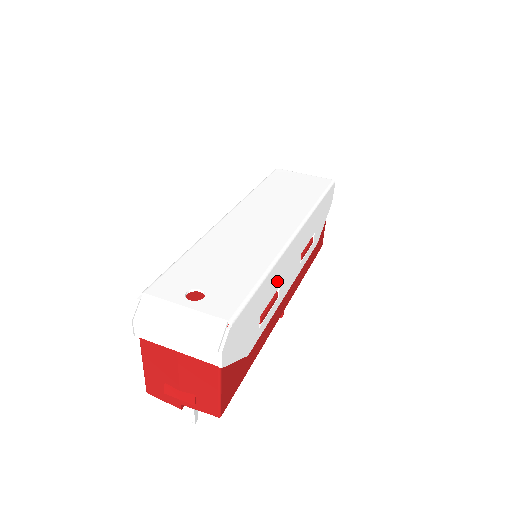
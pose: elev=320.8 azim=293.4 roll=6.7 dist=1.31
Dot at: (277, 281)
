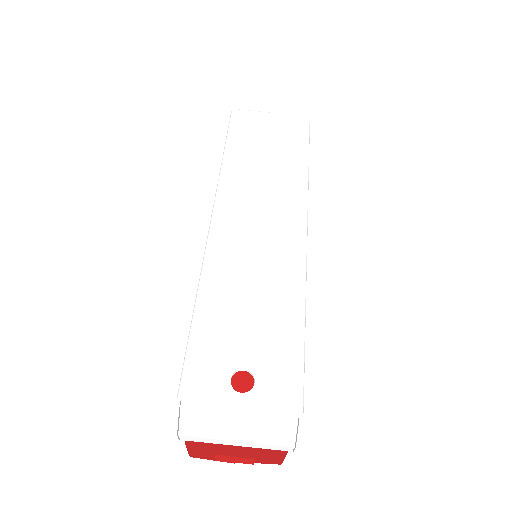
Dot at: occluded
